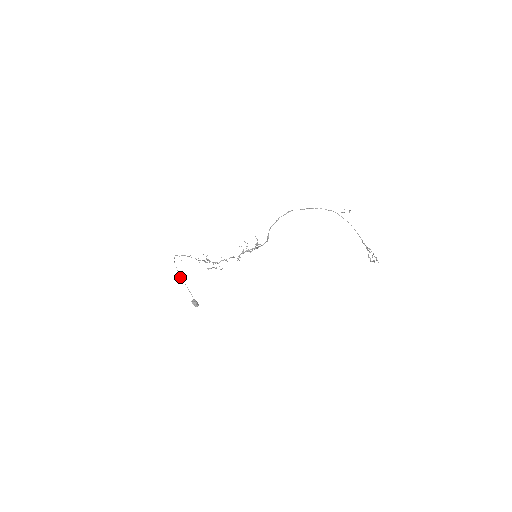
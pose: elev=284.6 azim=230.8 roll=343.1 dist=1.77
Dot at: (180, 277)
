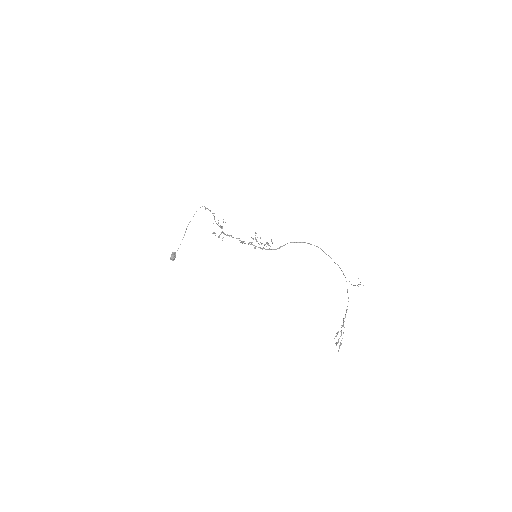
Dot at: occluded
